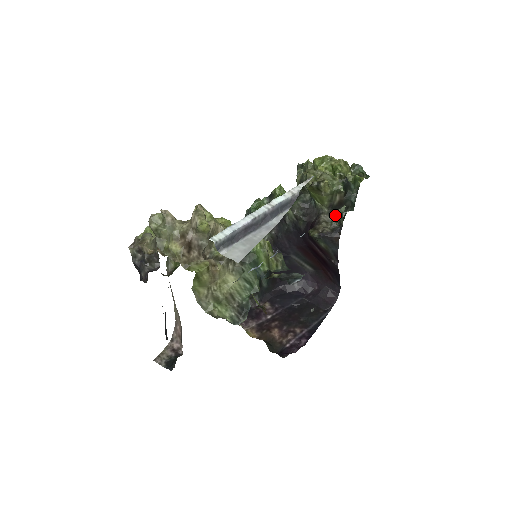
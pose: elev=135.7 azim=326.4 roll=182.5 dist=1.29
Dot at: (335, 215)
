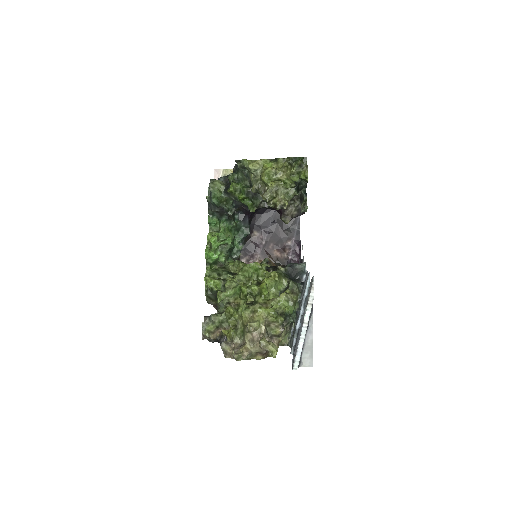
Dot at: occluded
